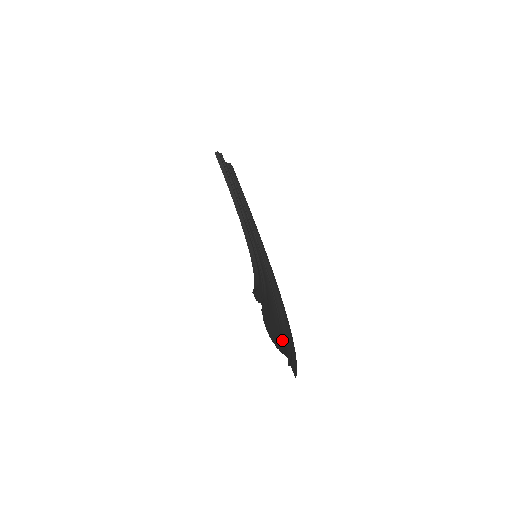
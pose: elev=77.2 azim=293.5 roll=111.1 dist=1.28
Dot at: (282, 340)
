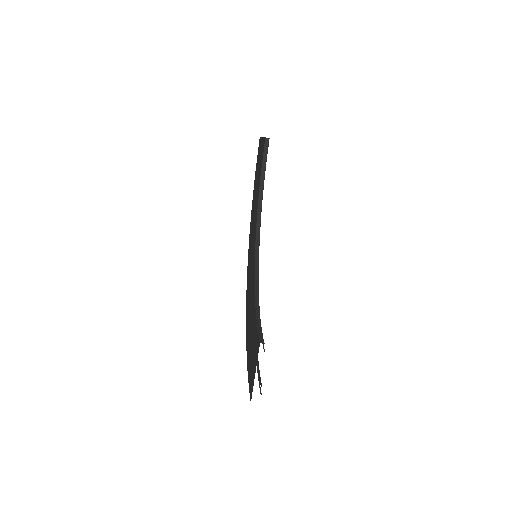
Dot at: occluded
